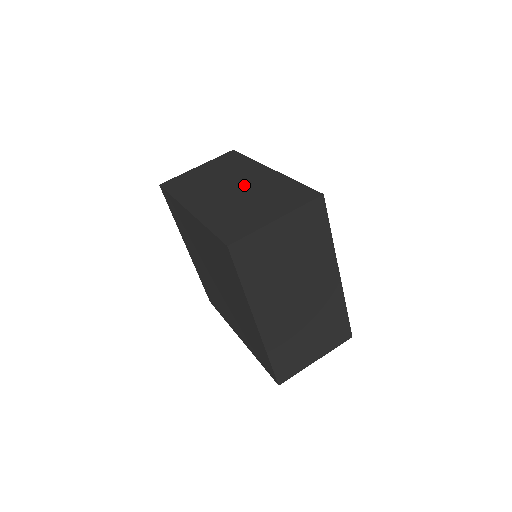
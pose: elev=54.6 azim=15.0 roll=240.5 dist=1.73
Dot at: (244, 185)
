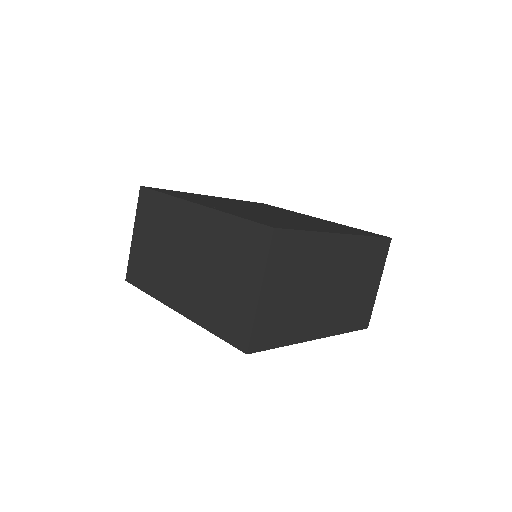
Dot at: (193, 247)
